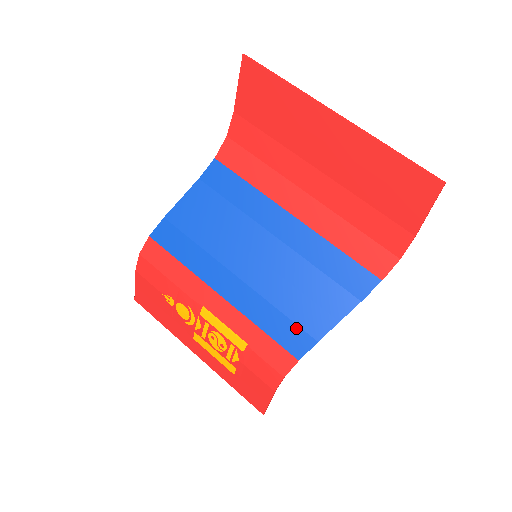
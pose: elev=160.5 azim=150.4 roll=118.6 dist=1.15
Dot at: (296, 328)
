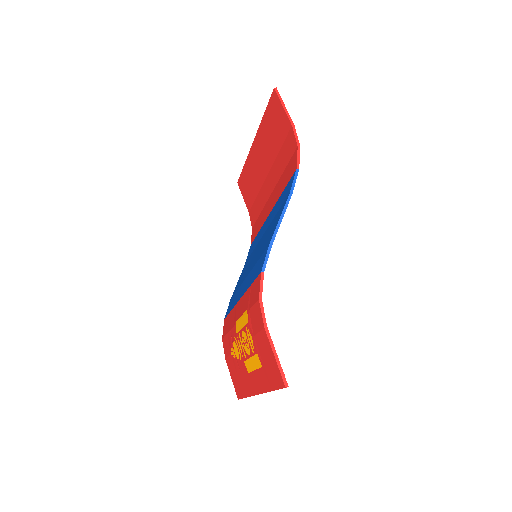
Dot at: (262, 257)
